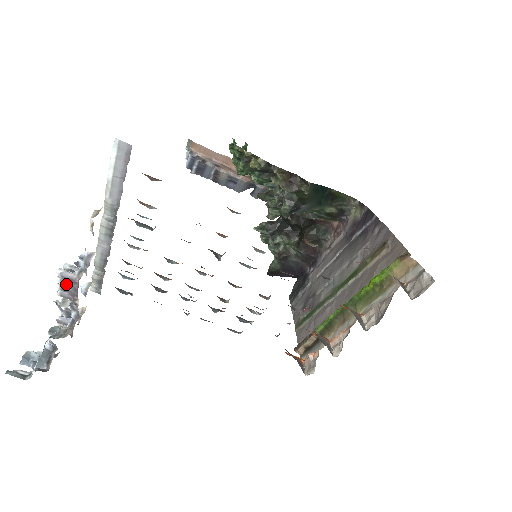
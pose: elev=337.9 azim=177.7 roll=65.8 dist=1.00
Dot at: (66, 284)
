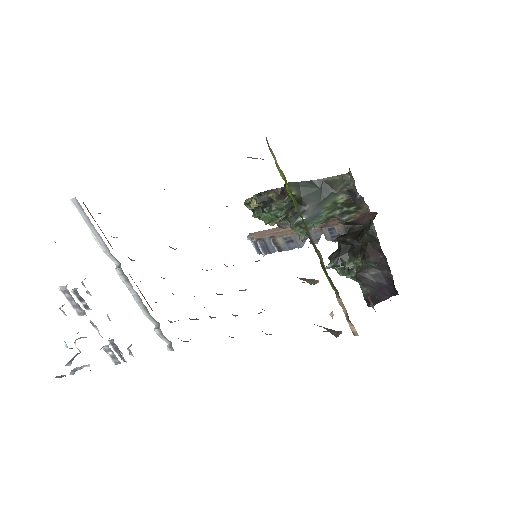
Dot at: (70, 299)
